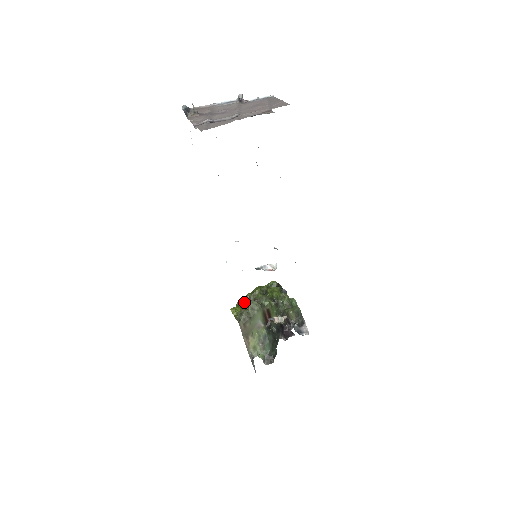
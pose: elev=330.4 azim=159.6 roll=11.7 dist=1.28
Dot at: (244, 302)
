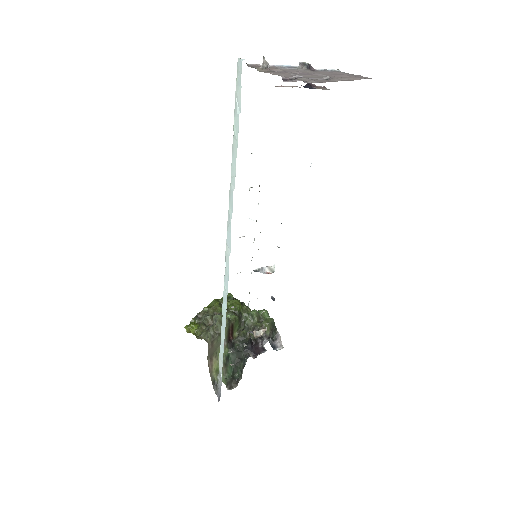
Dot at: (200, 318)
